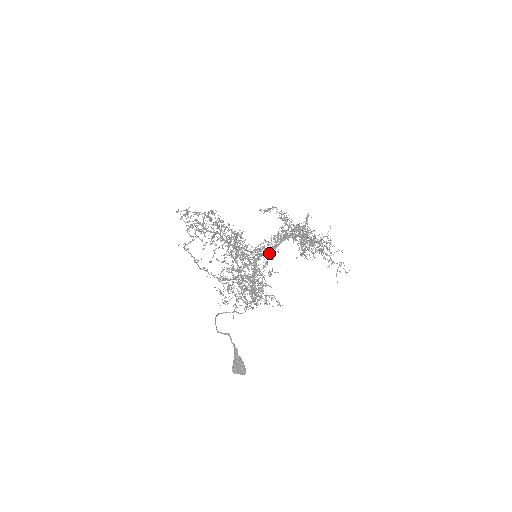
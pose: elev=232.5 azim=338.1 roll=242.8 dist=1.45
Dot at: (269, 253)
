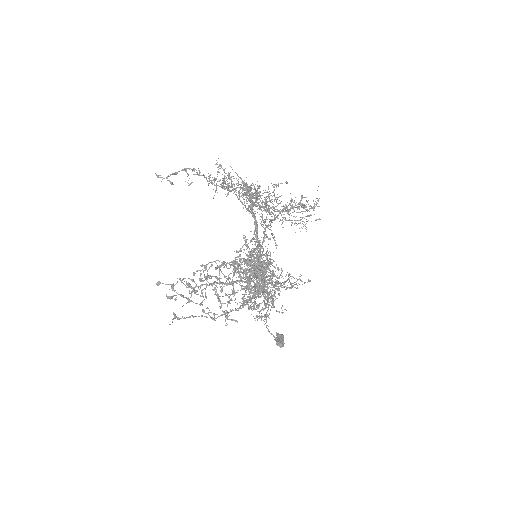
Dot at: occluded
